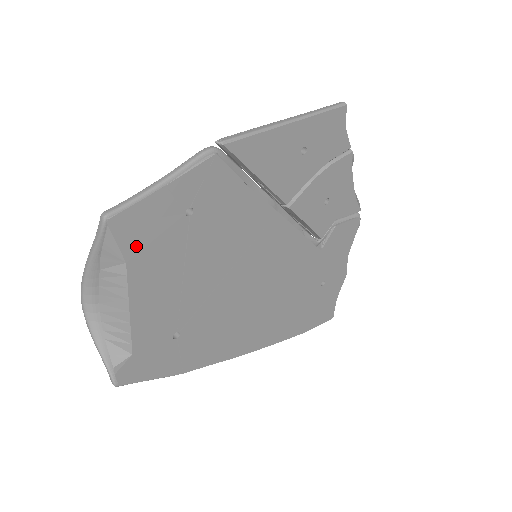
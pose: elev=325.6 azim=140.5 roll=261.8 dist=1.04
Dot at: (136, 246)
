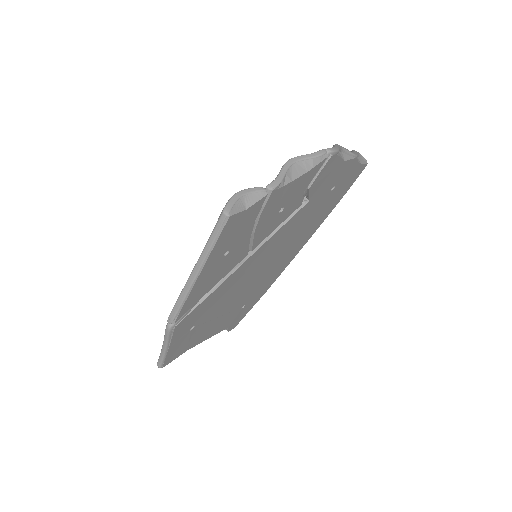
Dot at: (184, 349)
